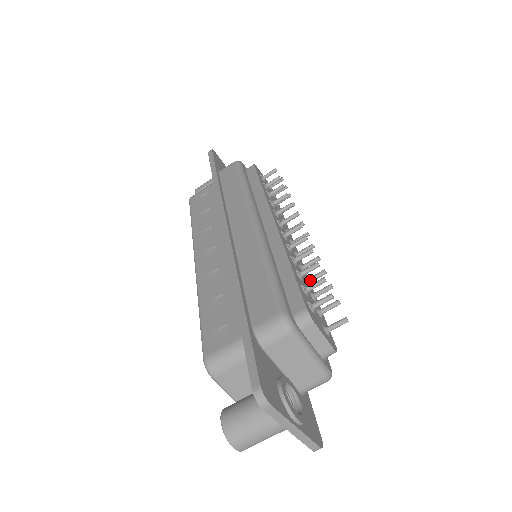
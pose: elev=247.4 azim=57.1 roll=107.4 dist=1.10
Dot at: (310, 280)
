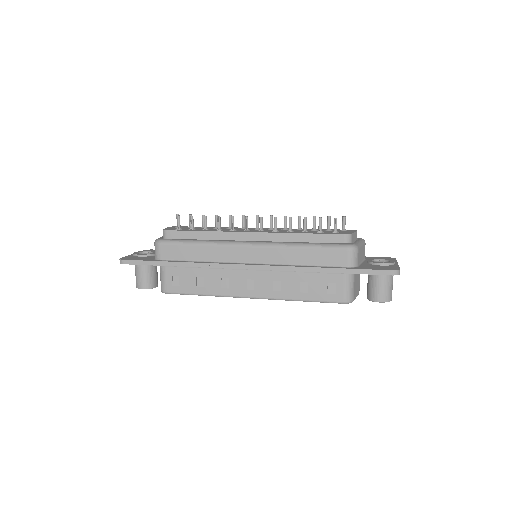
Dot at: occluded
